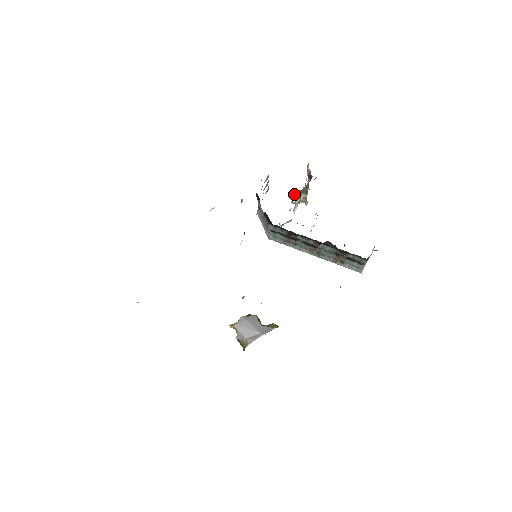
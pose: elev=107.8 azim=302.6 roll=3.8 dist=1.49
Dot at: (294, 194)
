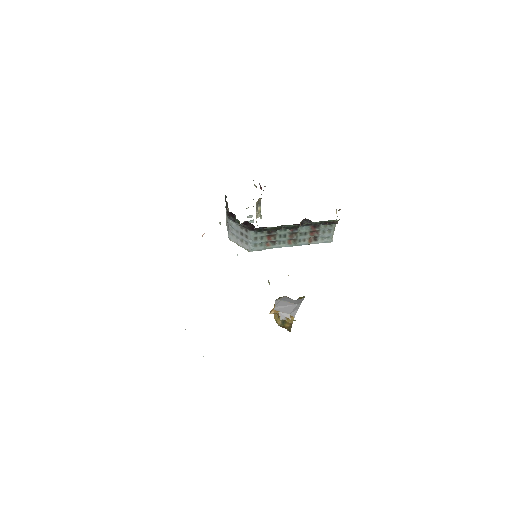
Dot at: (247, 216)
